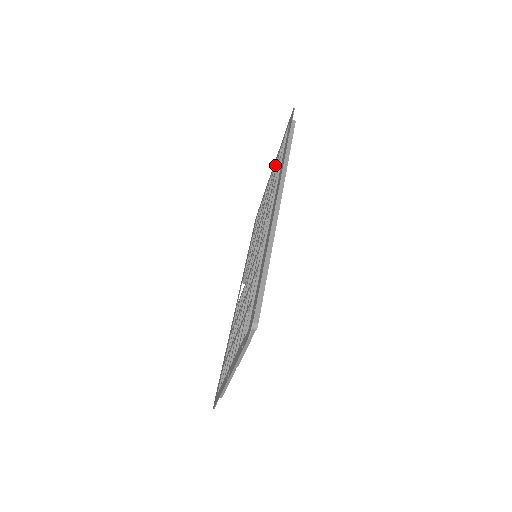
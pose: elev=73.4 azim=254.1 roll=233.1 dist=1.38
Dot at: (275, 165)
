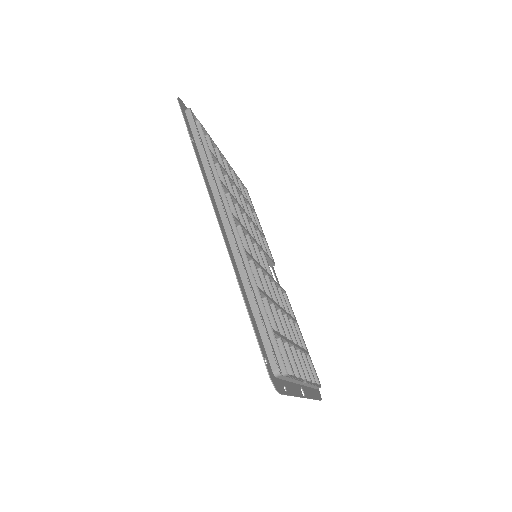
Dot at: occluded
